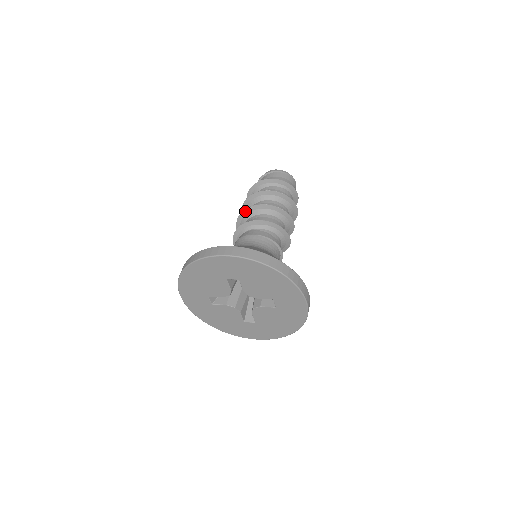
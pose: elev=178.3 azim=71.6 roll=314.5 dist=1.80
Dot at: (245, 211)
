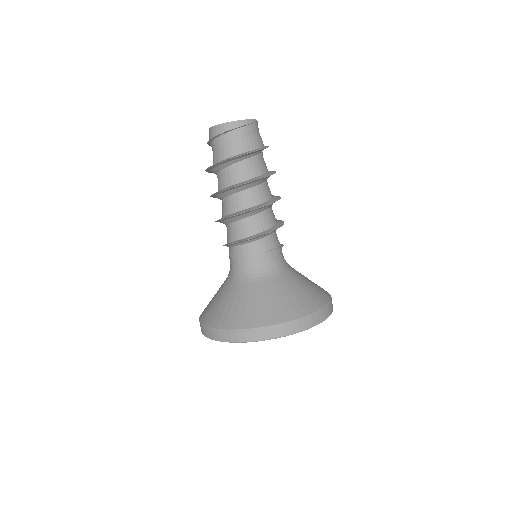
Dot at: (235, 216)
